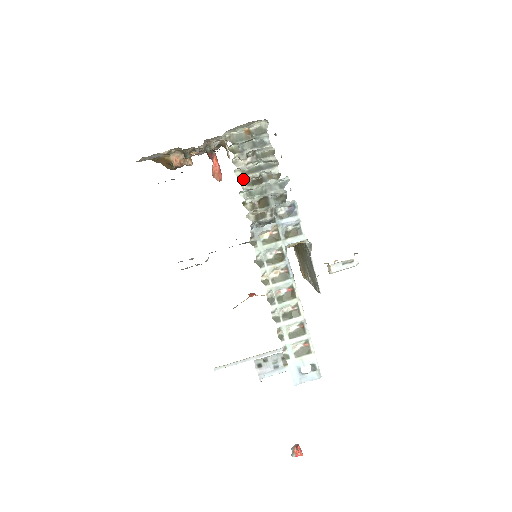
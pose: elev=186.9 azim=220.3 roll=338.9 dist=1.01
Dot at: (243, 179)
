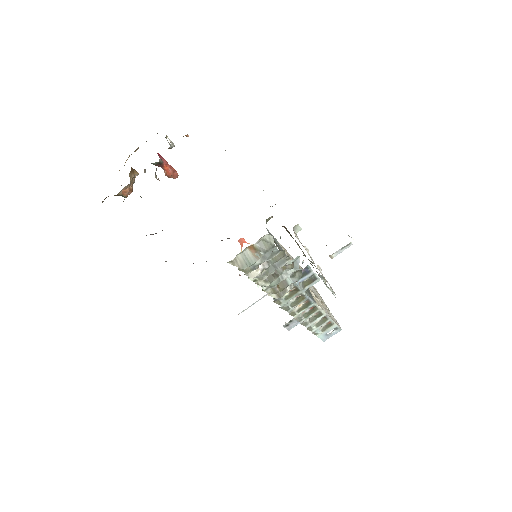
Dot at: (258, 278)
